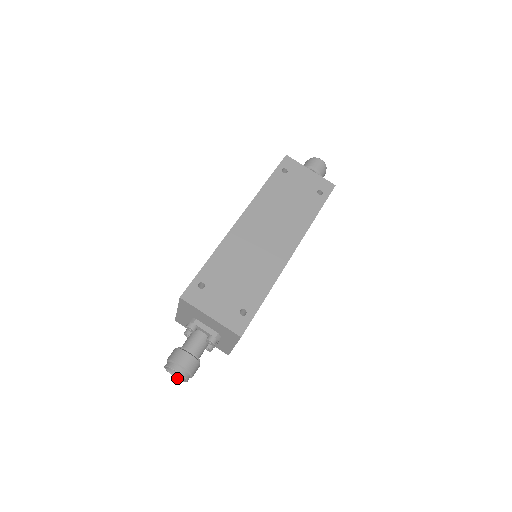
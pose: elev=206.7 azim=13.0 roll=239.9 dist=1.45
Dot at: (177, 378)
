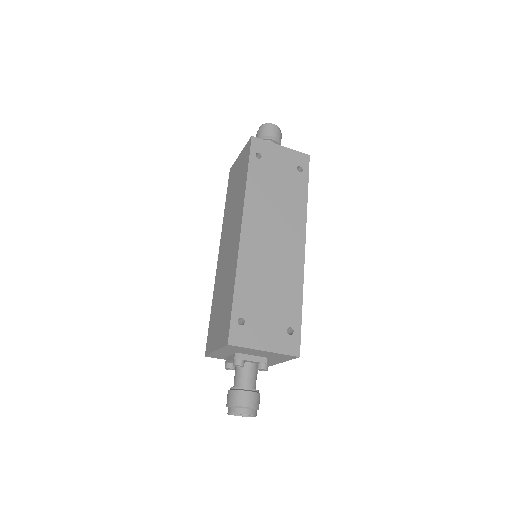
Dot at: occluded
